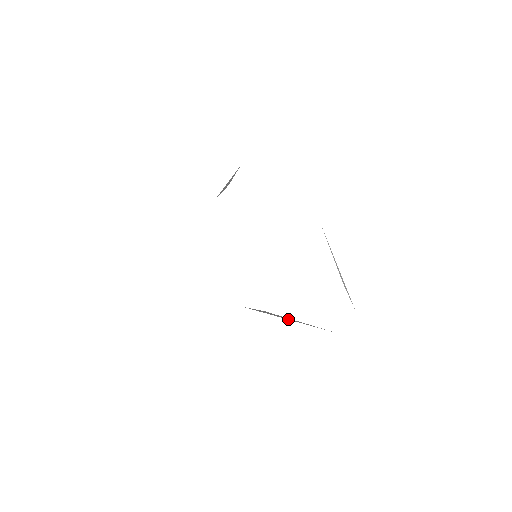
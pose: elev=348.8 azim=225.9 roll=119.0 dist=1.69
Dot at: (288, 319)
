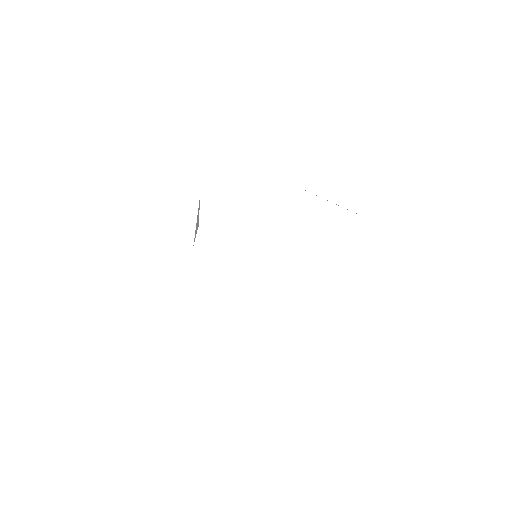
Dot at: occluded
